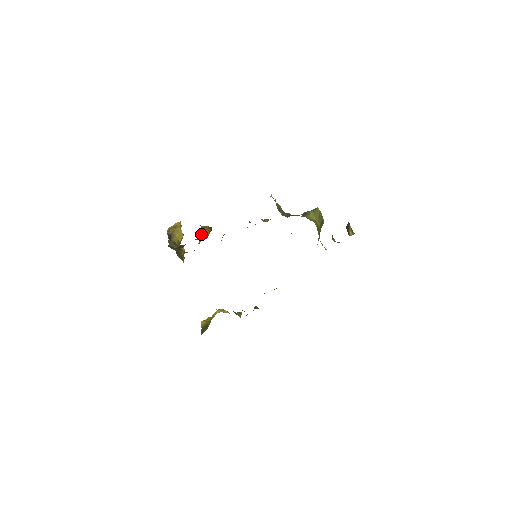
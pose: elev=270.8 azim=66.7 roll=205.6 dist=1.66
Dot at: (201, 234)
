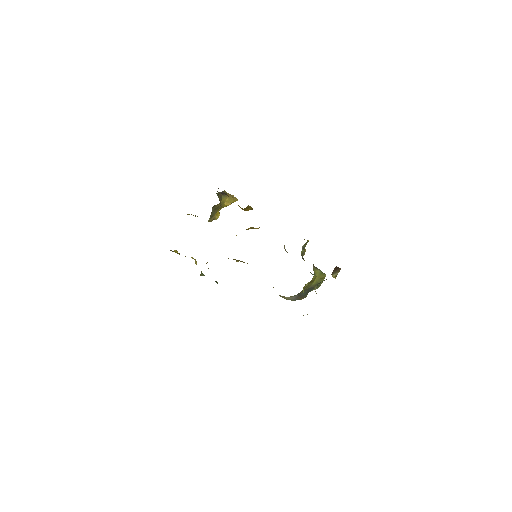
Dot at: occluded
